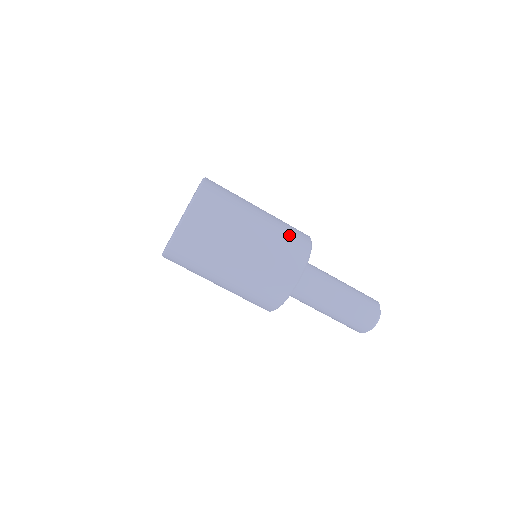
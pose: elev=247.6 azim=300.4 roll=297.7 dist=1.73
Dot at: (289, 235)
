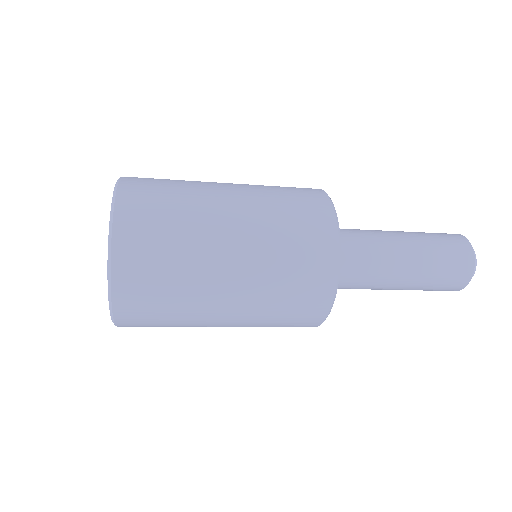
Dot at: (288, 307)
